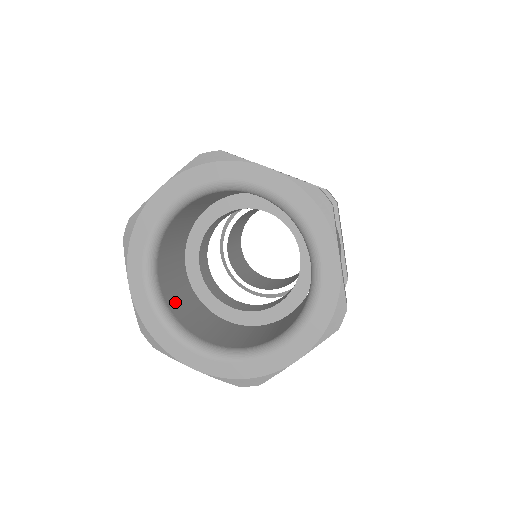
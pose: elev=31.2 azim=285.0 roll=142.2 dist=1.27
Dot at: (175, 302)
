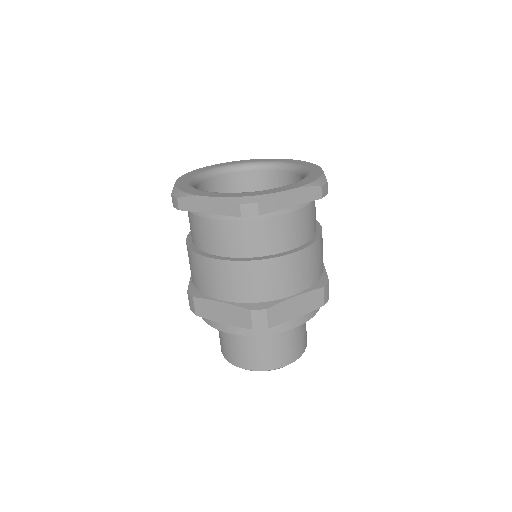
Dot at: occluded
